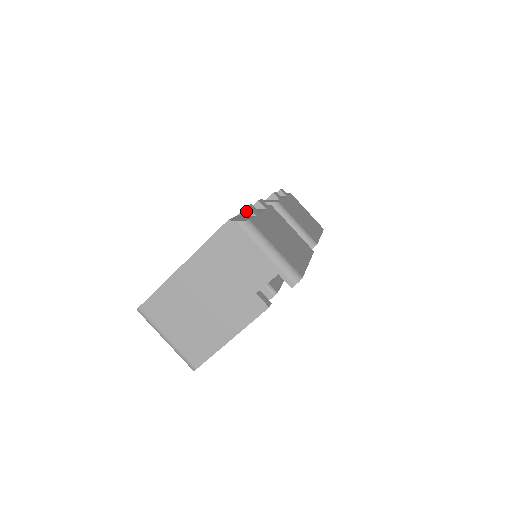
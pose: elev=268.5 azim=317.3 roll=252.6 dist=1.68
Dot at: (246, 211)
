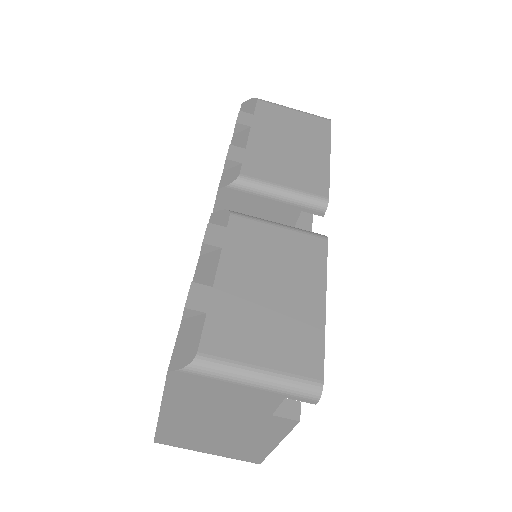
Dot at: (188, 313)
